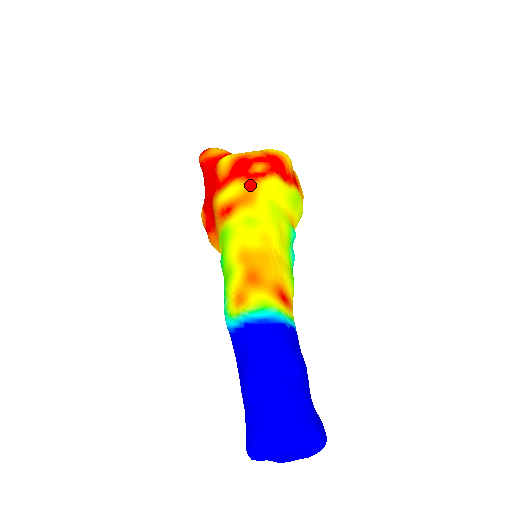
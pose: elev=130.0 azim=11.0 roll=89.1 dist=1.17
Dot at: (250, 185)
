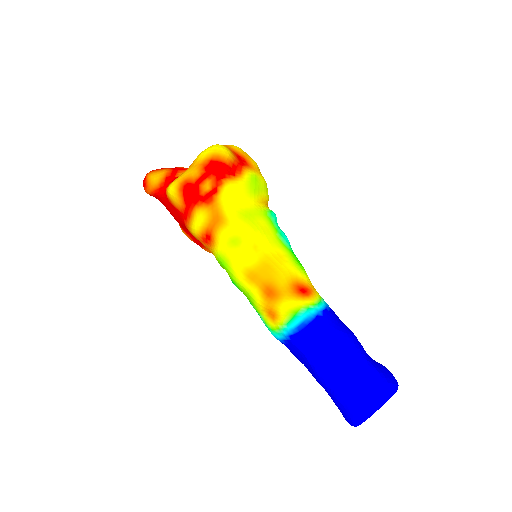
Dot at: (211, 207)
